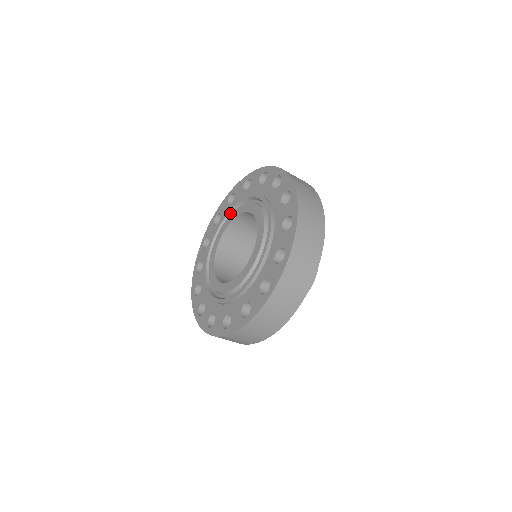
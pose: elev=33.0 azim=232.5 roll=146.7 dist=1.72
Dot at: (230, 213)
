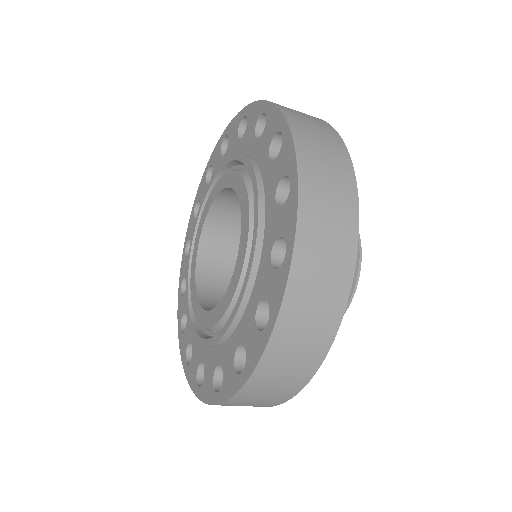
Dot at: (208, 196)
